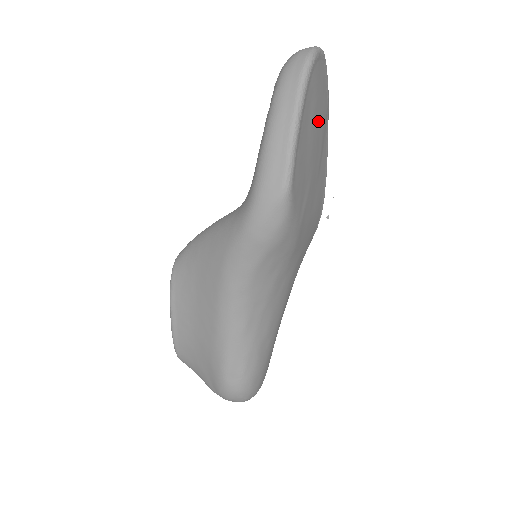
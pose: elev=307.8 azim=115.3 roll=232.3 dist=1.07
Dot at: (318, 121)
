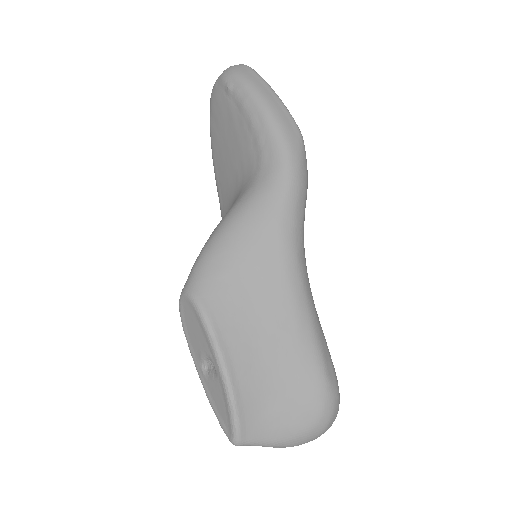
Dot at: occluded
